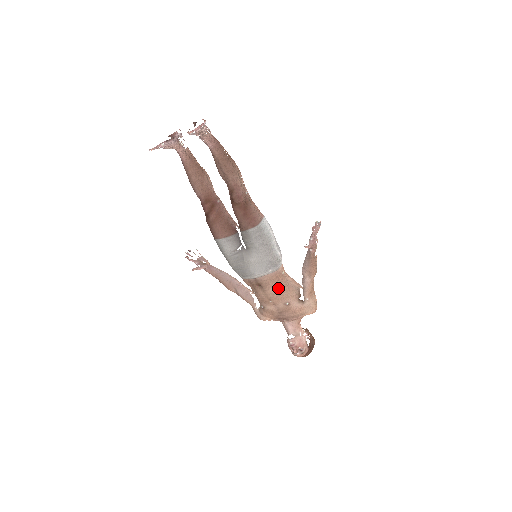
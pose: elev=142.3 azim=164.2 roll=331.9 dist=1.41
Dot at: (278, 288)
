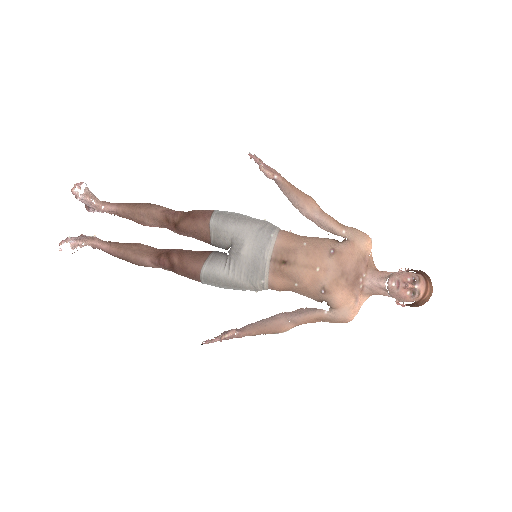
Dot at: (303, 246)
